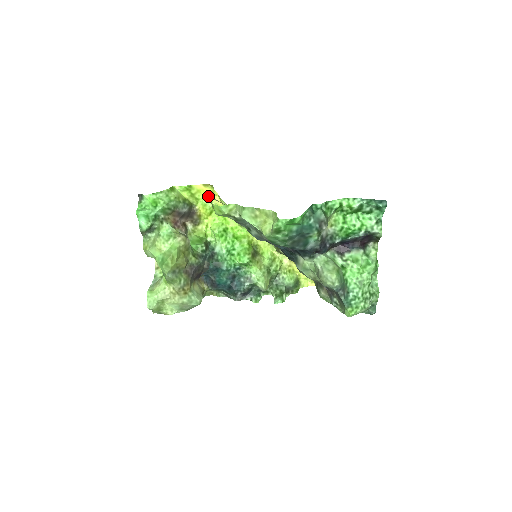
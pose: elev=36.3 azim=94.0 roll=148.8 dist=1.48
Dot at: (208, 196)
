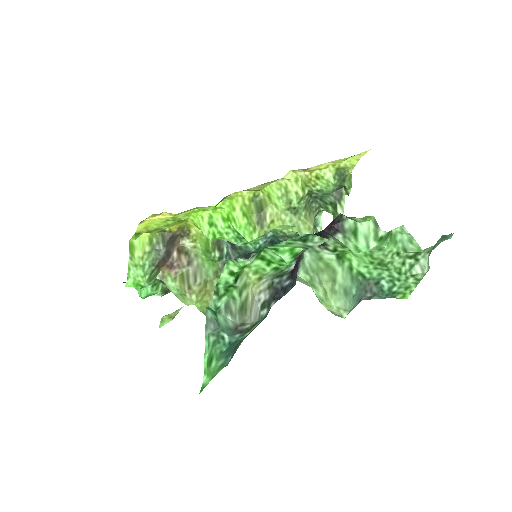
Dot at: (157, 221)
